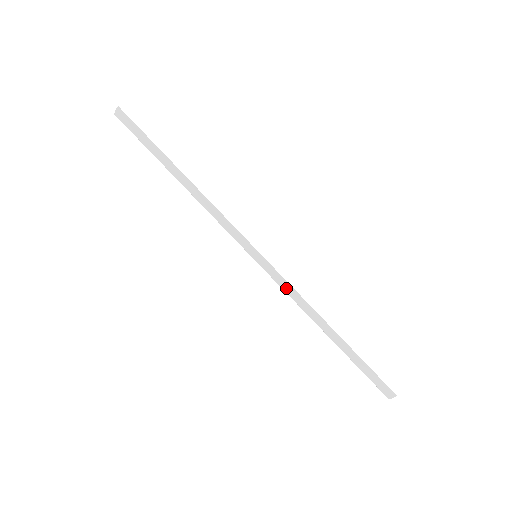
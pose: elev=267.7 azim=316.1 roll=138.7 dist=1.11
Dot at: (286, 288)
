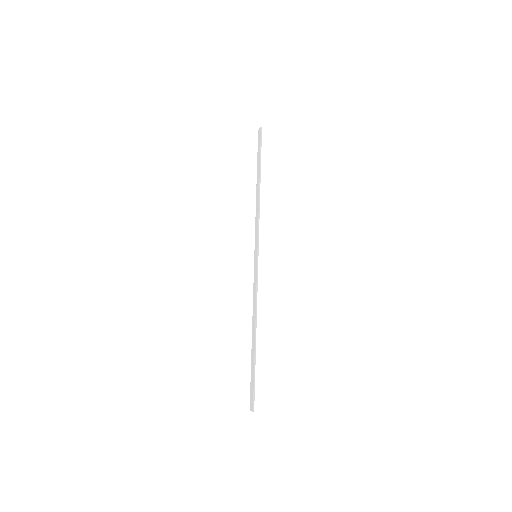
Dot at: (255, 288)
